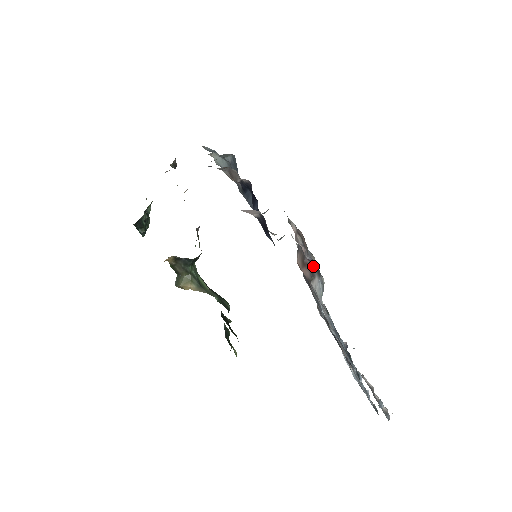
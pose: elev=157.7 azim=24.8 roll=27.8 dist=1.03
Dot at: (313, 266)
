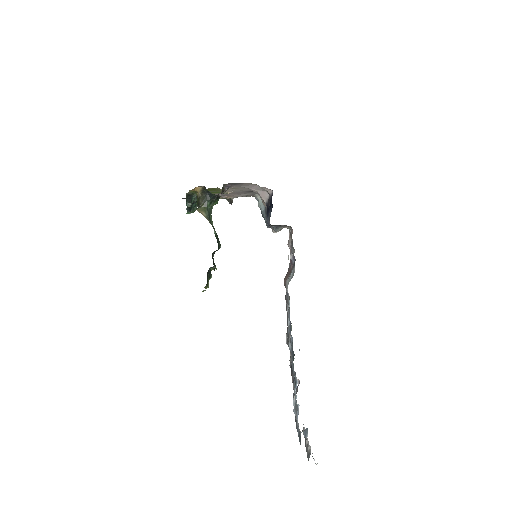
Dot at: (292, 266)
